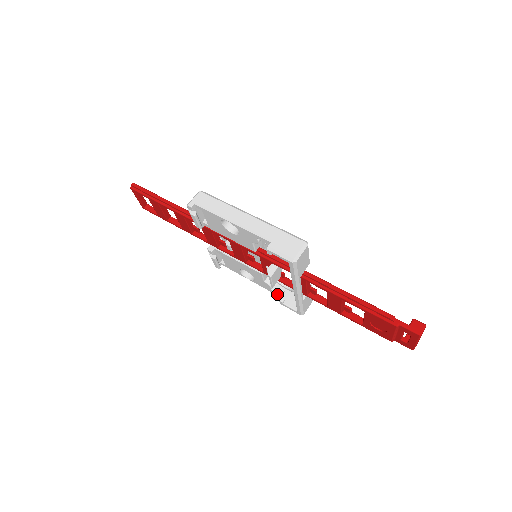
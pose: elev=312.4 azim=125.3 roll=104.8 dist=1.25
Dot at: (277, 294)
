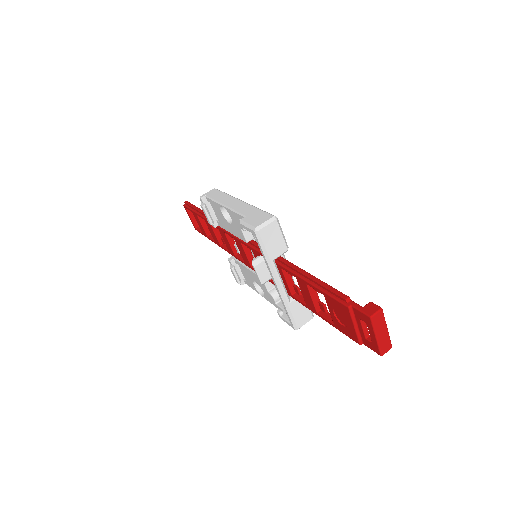
Dot at: (280, 309)
